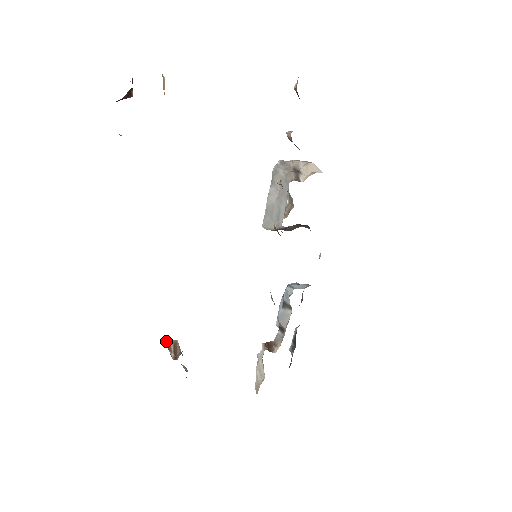
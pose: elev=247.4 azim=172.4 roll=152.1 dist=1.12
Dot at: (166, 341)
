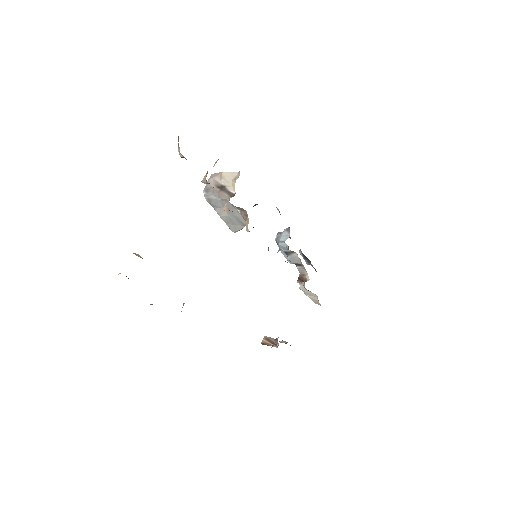
Dot at: (261, 343)
